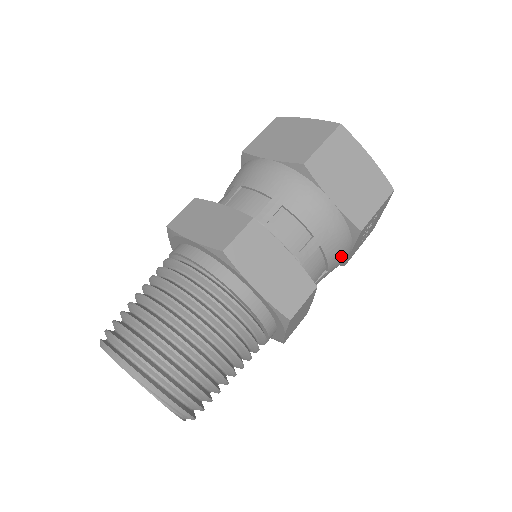
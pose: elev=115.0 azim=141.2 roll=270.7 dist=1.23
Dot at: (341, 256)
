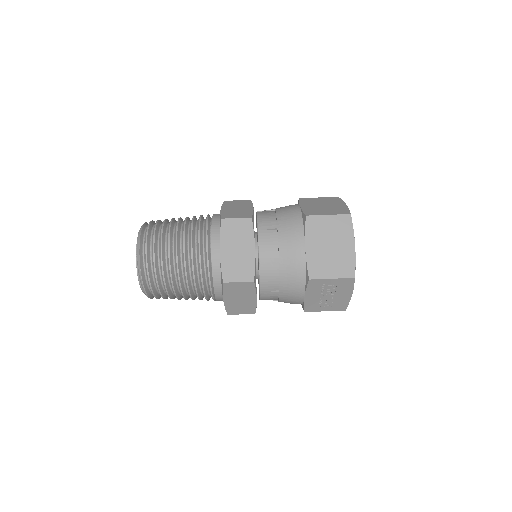
Dot at: (293, 289)
